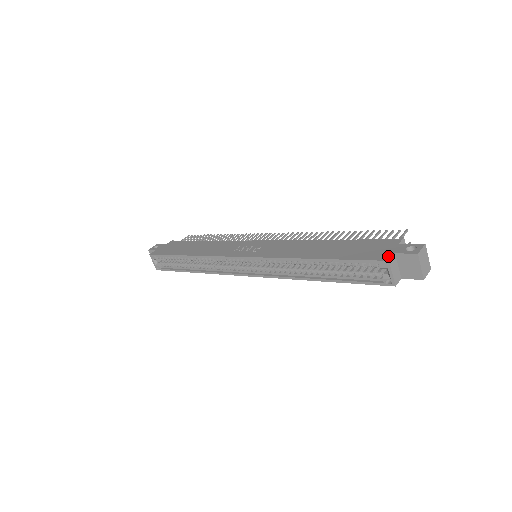
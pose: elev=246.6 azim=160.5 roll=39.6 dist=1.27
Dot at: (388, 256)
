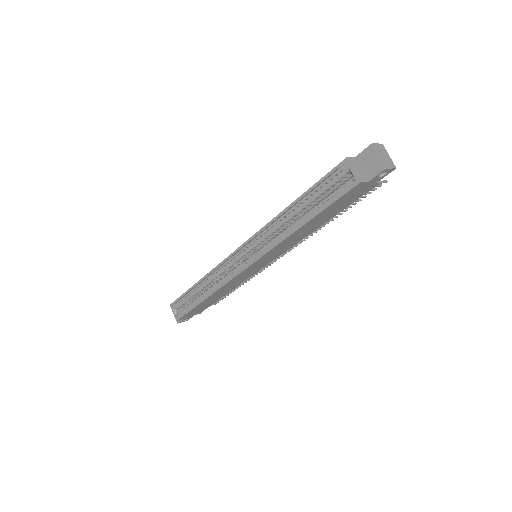
Dot at: (348, 159)
